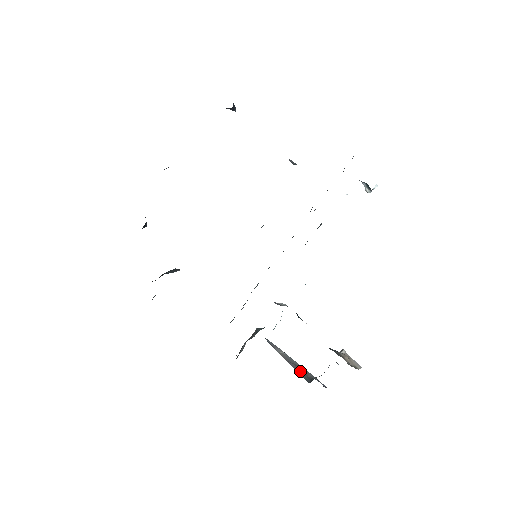
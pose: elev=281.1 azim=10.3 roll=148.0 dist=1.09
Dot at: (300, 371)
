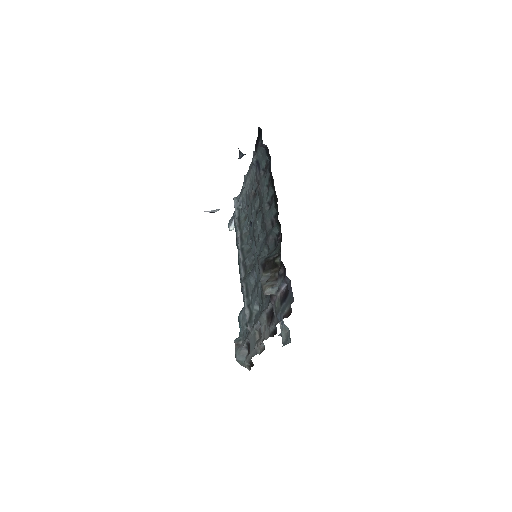
Dot at: occluded
